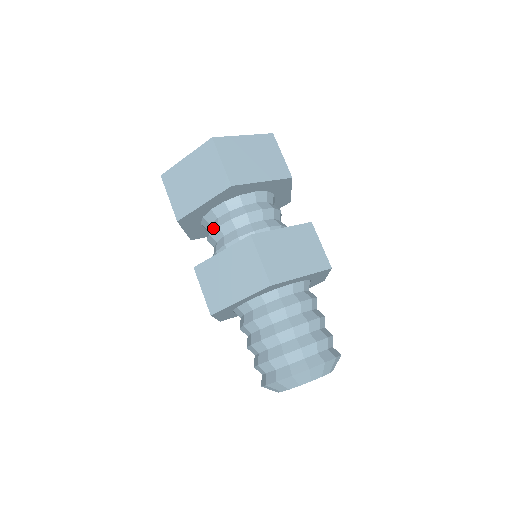
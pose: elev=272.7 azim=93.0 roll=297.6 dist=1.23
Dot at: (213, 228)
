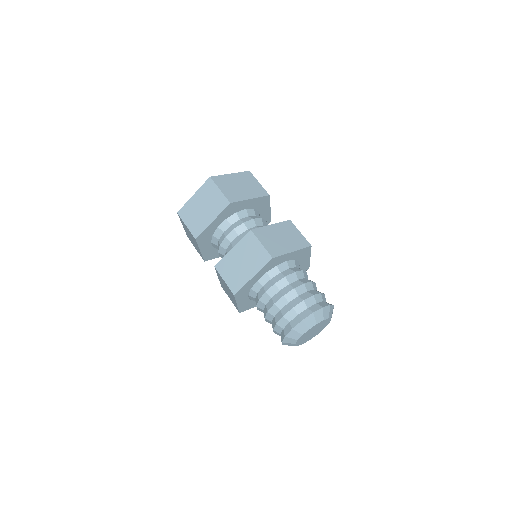
Dot at: (222, 240)
